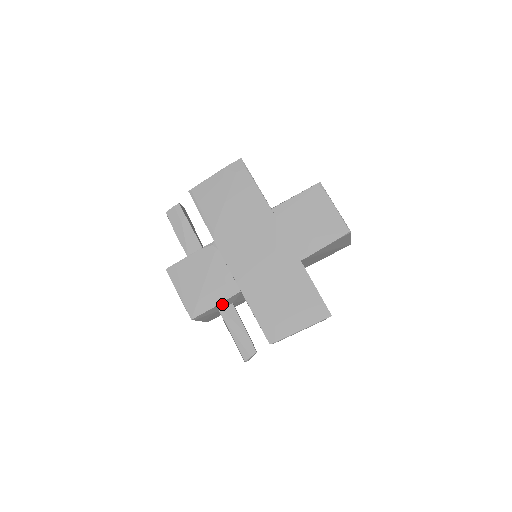
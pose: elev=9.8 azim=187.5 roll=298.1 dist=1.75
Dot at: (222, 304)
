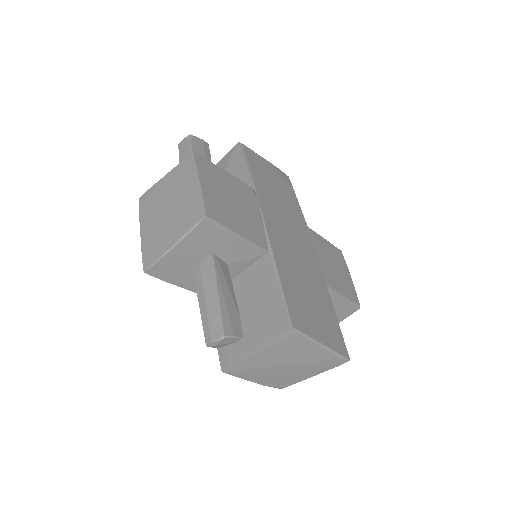
Dot at: (237, 244)
